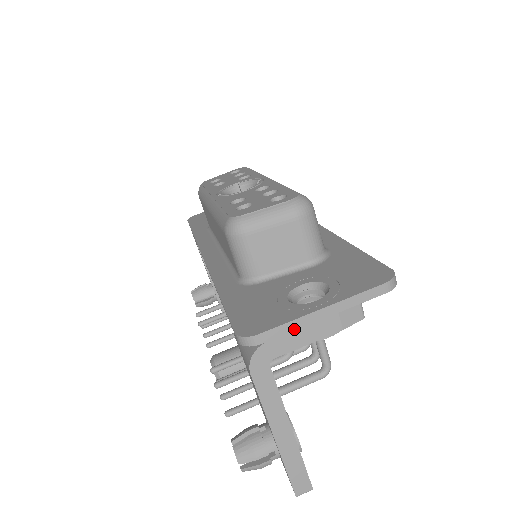
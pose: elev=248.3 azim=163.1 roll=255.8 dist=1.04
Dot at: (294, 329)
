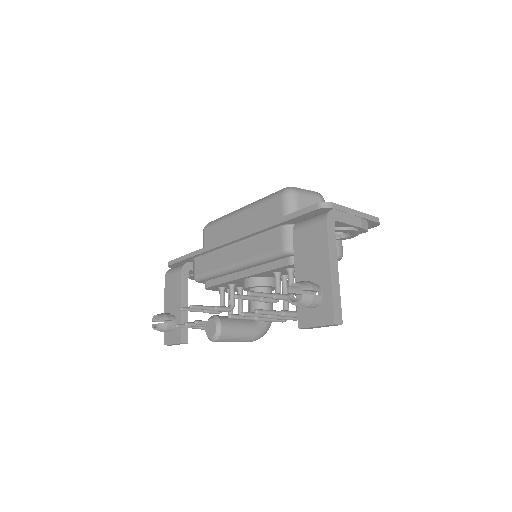
Dot at: (345, 211)
